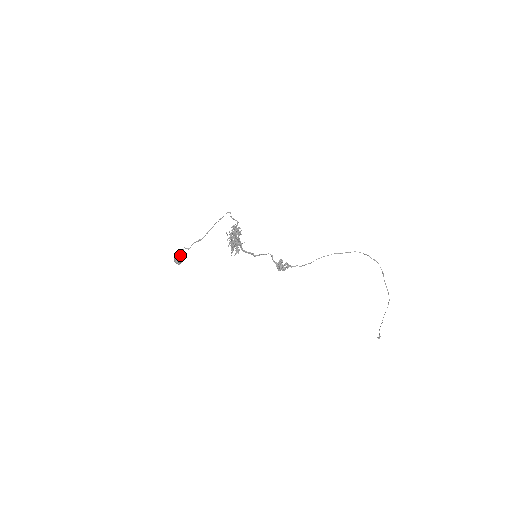
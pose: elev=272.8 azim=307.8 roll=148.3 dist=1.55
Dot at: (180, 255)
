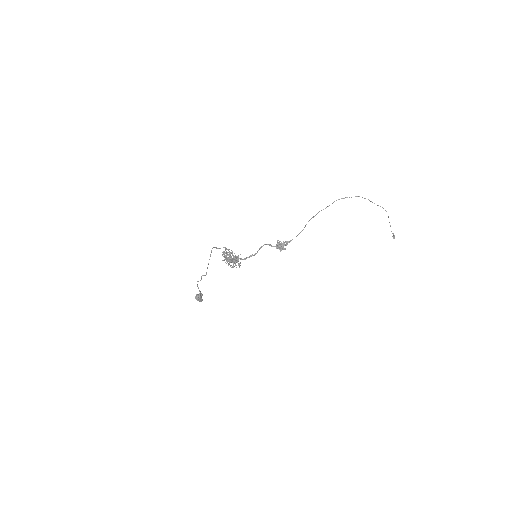
Dot at: occluded
